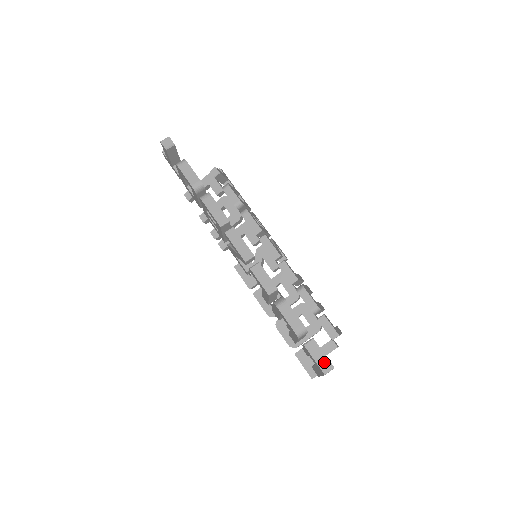
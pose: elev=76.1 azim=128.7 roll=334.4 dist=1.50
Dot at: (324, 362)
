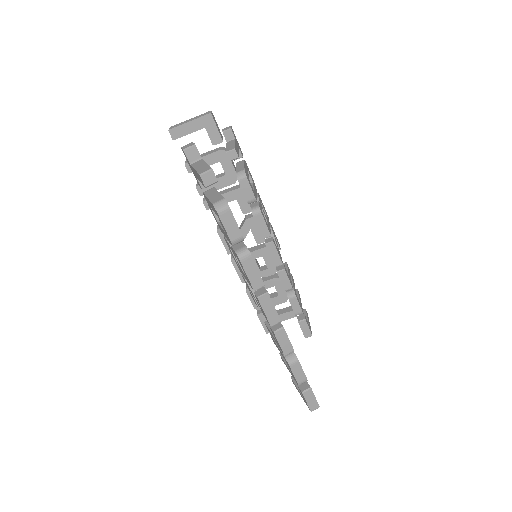
Dot at: (314, 404)
